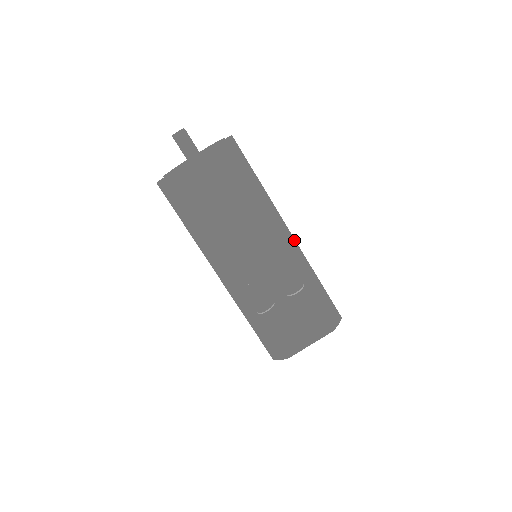
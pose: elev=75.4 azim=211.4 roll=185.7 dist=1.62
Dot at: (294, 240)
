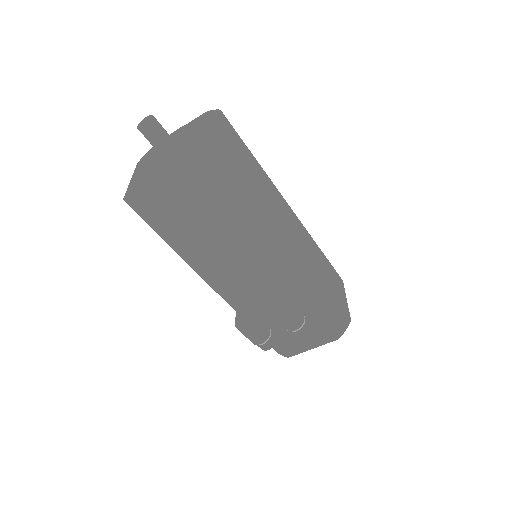
Dot at: (300, 256)
